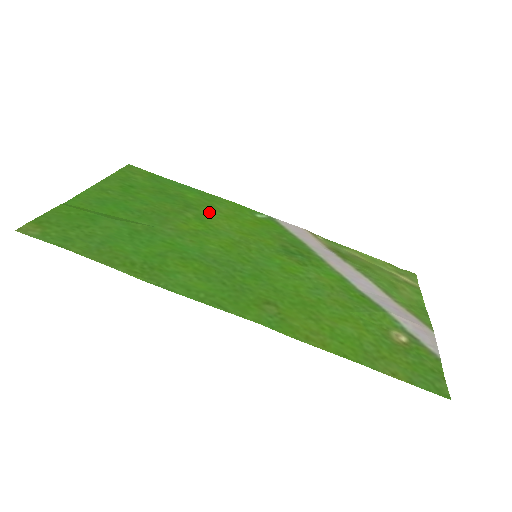
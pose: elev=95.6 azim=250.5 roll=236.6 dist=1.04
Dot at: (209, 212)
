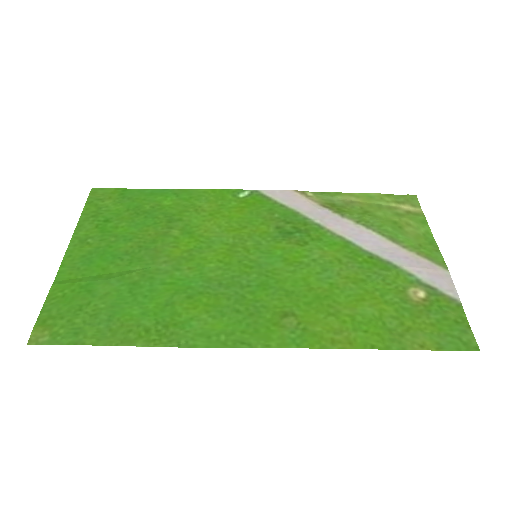
Dot at: (193, 217)
